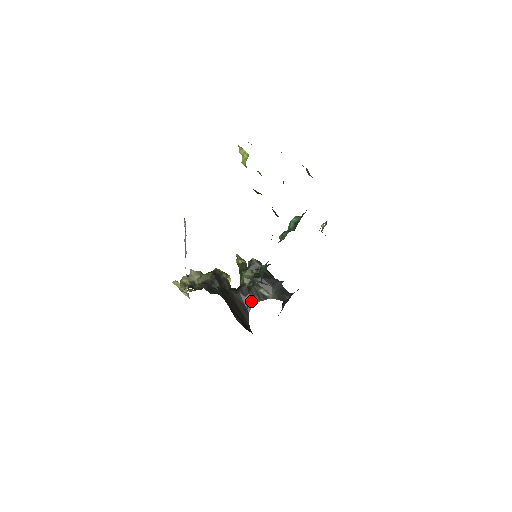
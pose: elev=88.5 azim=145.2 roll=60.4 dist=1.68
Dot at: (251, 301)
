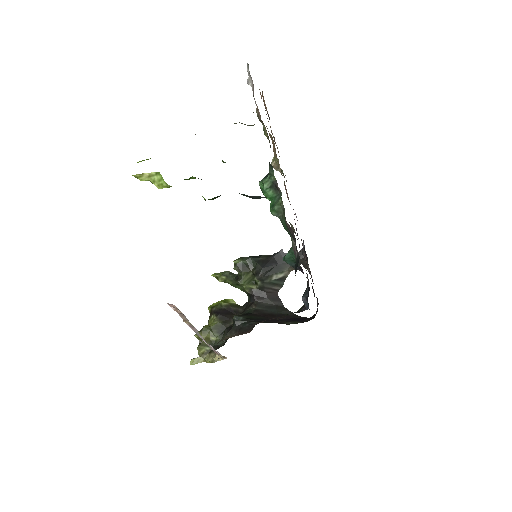
Dot at: (306, 296)
